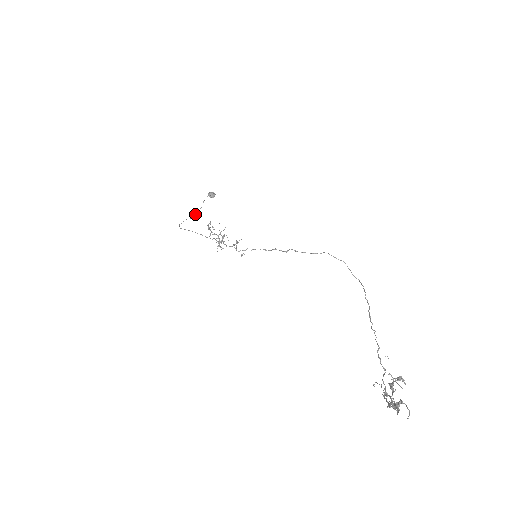
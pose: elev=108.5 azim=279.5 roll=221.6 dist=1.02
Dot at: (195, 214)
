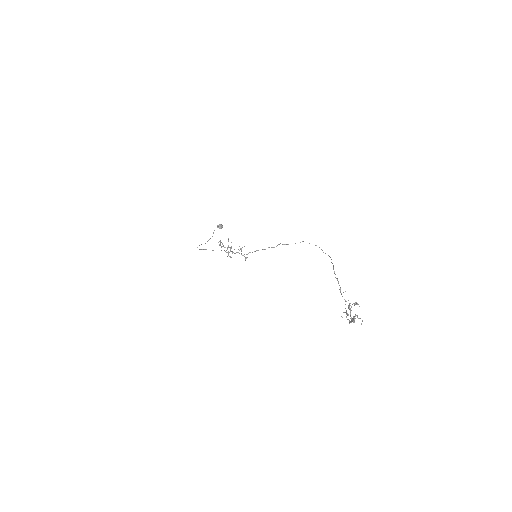
Dot at: occluded
